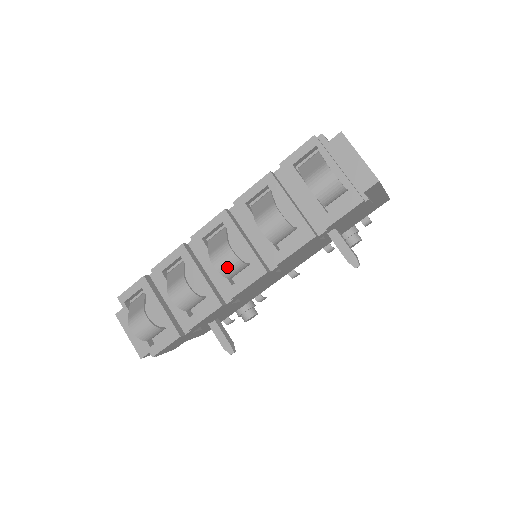
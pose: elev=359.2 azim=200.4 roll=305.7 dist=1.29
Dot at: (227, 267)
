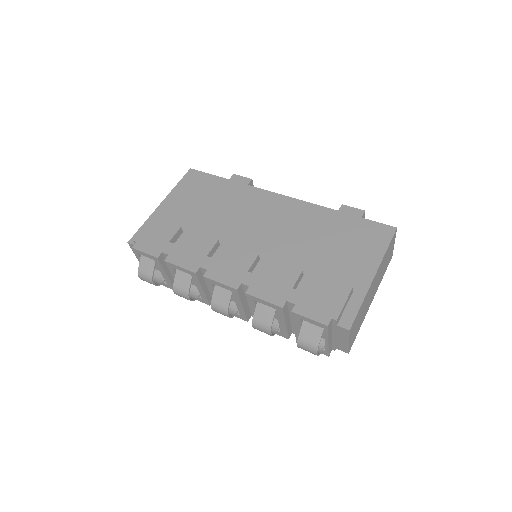
Dot at: occluded
